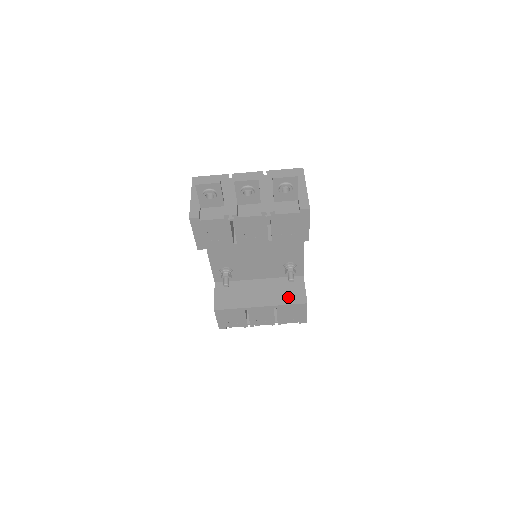
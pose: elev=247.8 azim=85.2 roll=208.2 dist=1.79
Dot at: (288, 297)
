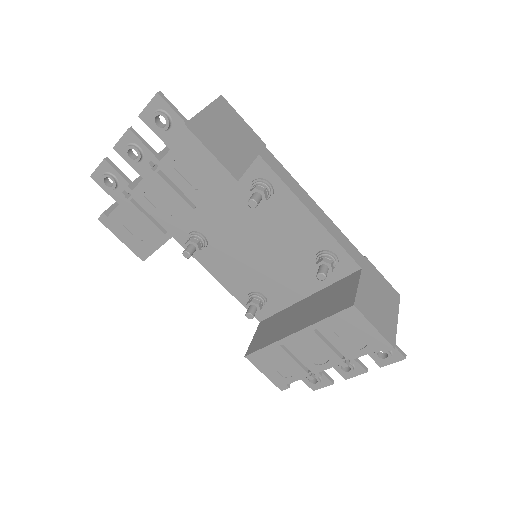
Dot at: (331, 307)
